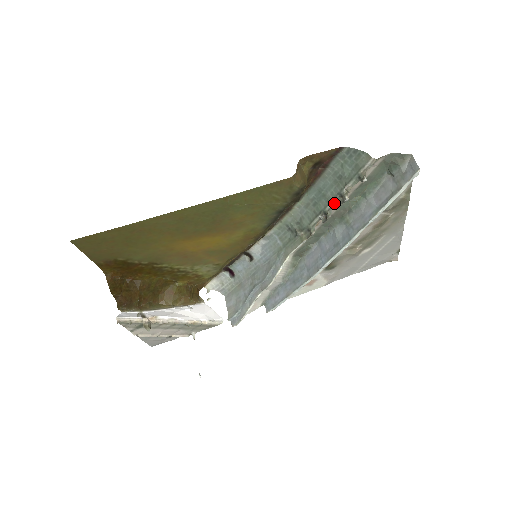
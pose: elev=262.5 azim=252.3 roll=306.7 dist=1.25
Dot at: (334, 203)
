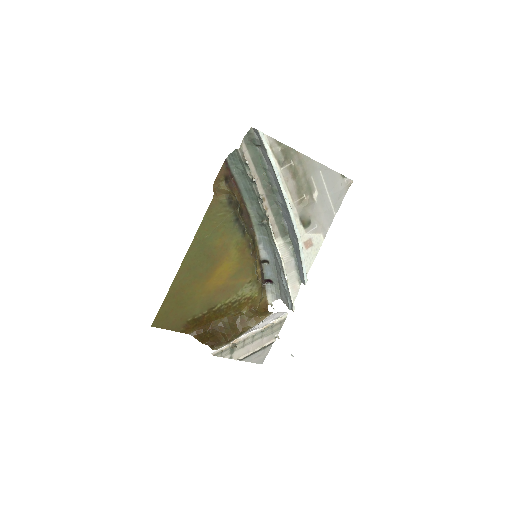
Dot at: (255, 188)
